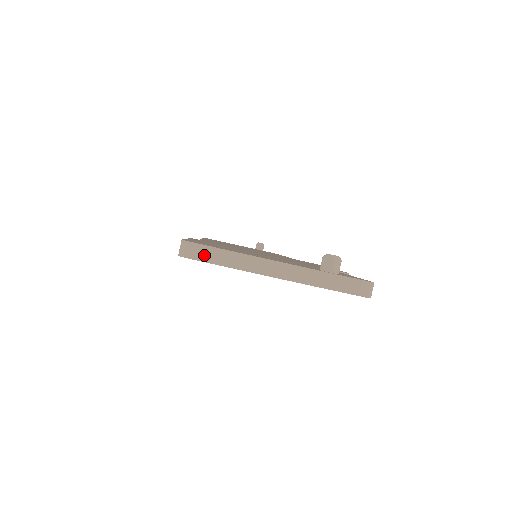
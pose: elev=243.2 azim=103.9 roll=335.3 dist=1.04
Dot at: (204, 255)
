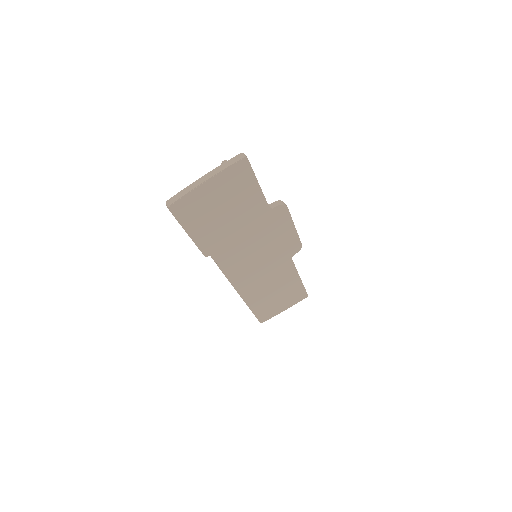
Dot at: (175, 199)
